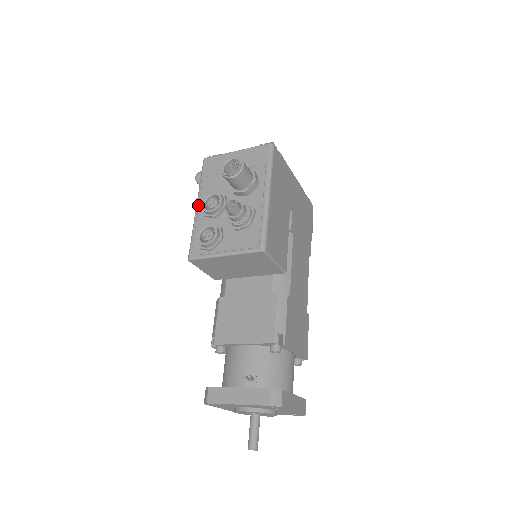
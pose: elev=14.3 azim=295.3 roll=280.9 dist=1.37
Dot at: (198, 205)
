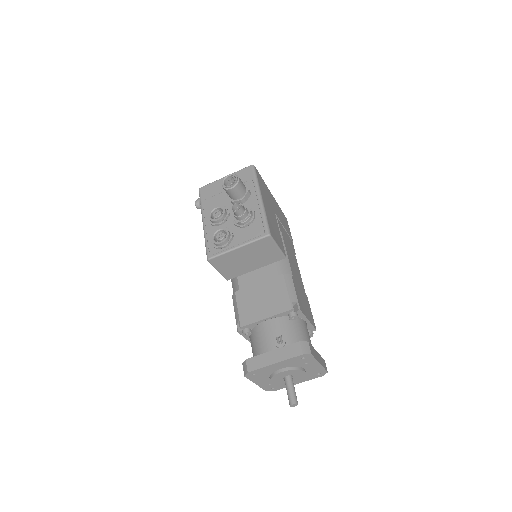
Dot at: (204, 220)
